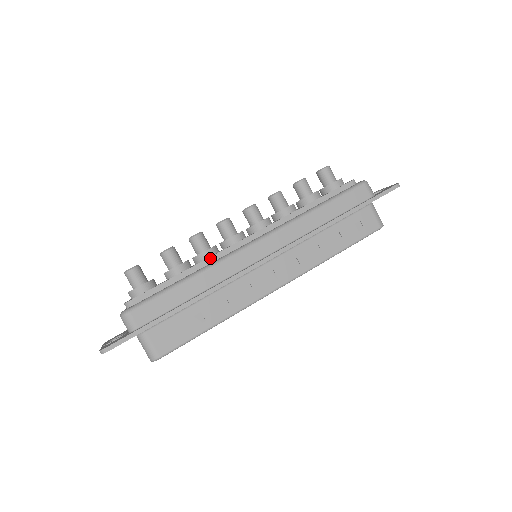
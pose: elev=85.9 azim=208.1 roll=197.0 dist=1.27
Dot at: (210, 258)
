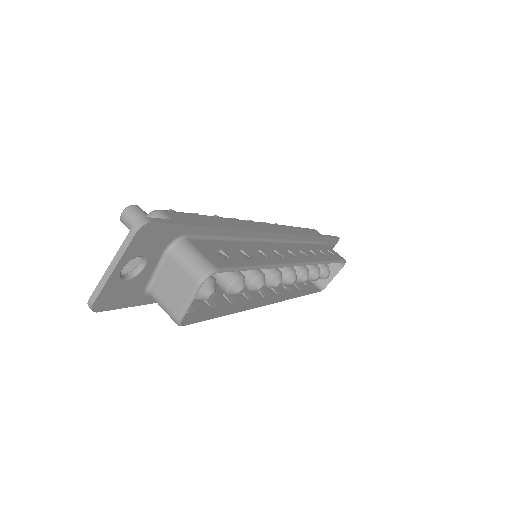
Dot at: occluded
